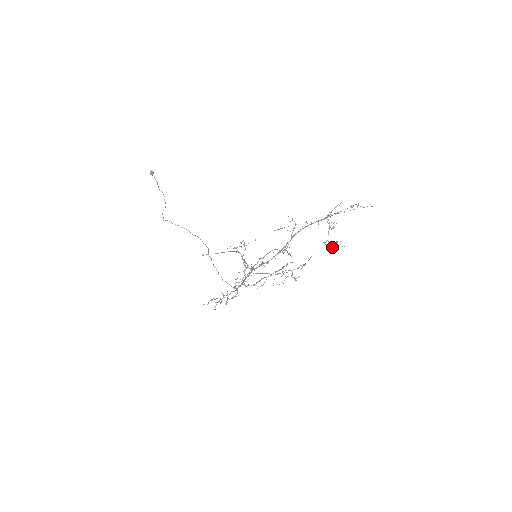
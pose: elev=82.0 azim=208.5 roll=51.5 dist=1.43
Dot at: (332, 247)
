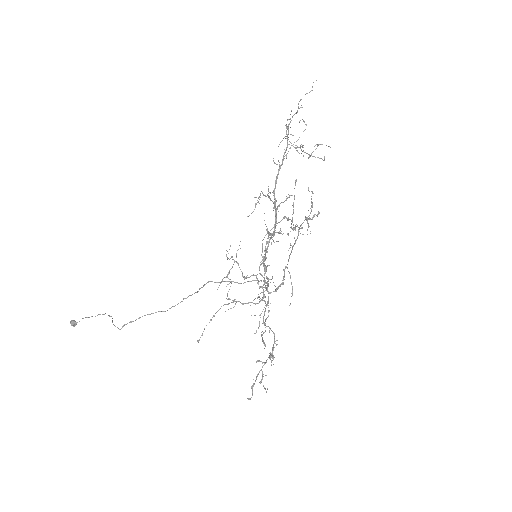
Dot at: (320, 158)
